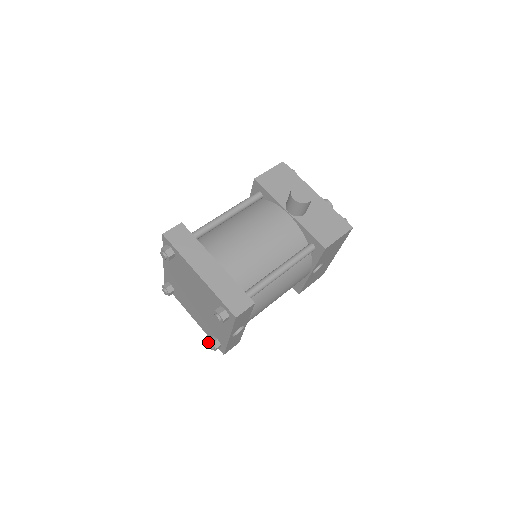
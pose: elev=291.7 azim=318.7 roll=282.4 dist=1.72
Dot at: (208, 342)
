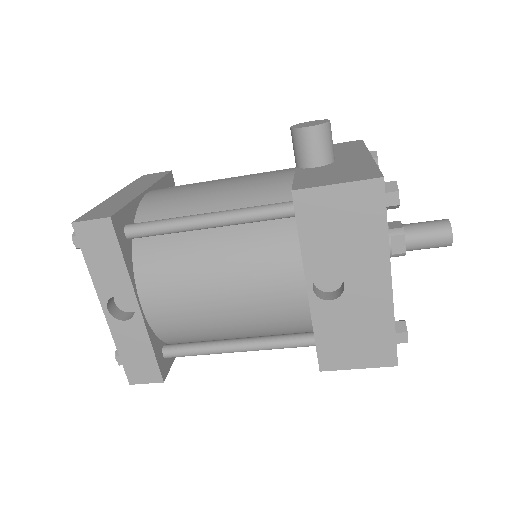
Dot at: occluded
